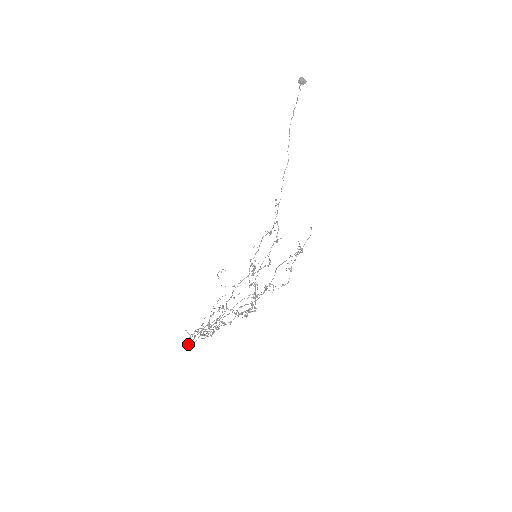
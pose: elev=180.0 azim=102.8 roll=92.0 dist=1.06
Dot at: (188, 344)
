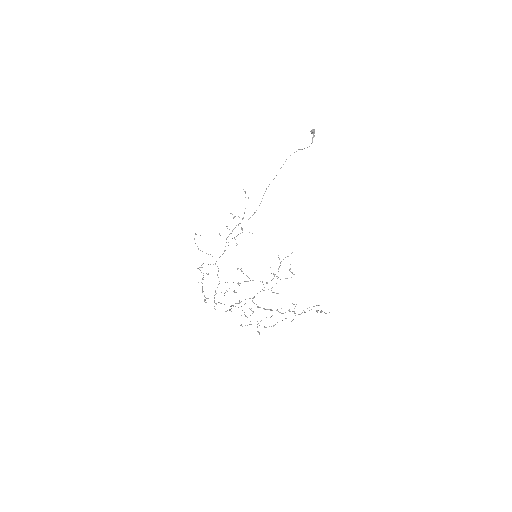
Dot at: occluded
